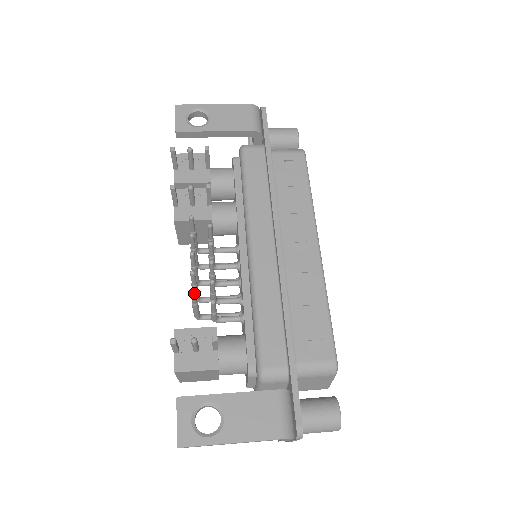
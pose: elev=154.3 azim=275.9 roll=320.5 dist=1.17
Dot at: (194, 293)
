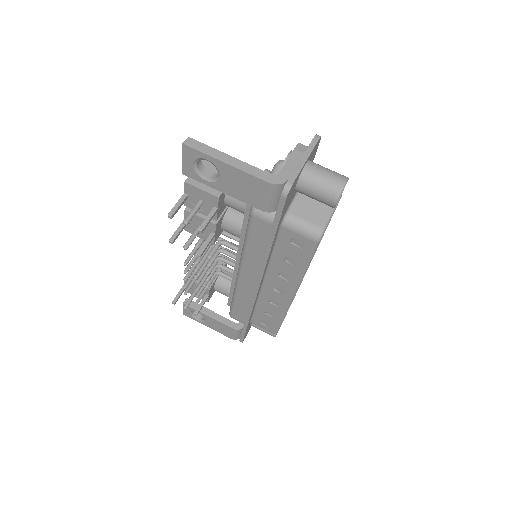
Dot at: occluded
